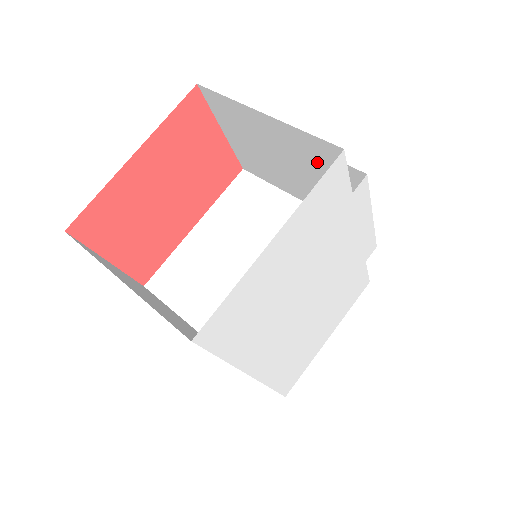
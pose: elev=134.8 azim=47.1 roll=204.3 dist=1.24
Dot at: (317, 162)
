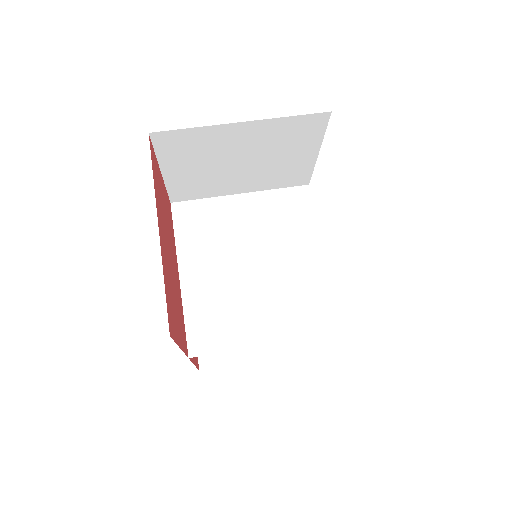
Dot at: (291, 140)
